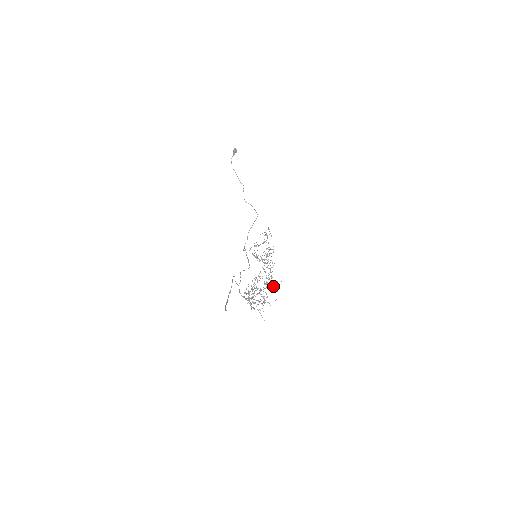
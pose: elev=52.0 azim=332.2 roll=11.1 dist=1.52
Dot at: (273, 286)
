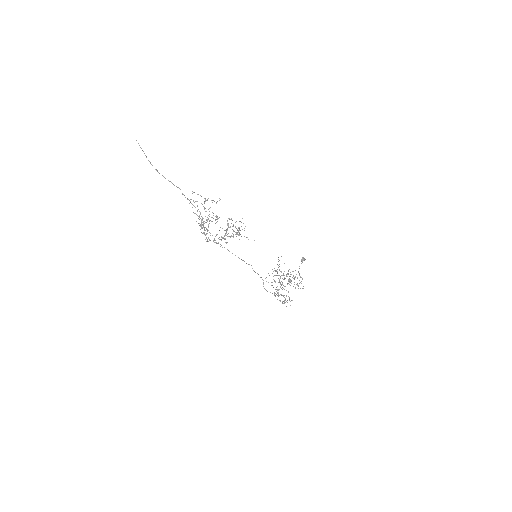
Dot at: occluded
